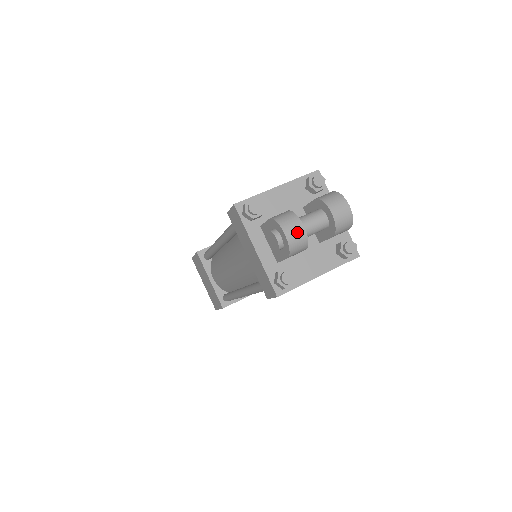
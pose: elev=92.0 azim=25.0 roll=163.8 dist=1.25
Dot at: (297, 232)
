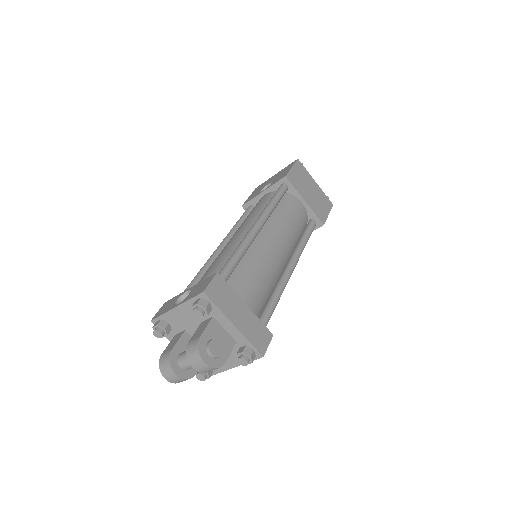
Dot at: (173, 378)
